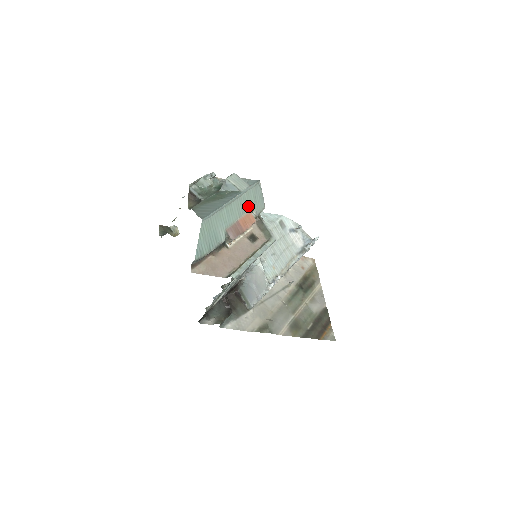
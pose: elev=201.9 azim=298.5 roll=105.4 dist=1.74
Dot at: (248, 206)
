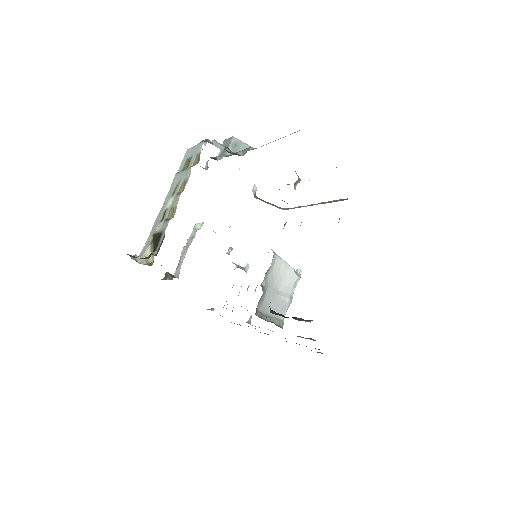
Dot at: occluded
